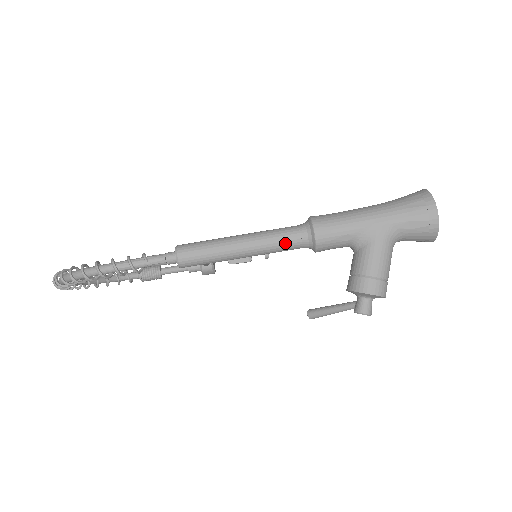
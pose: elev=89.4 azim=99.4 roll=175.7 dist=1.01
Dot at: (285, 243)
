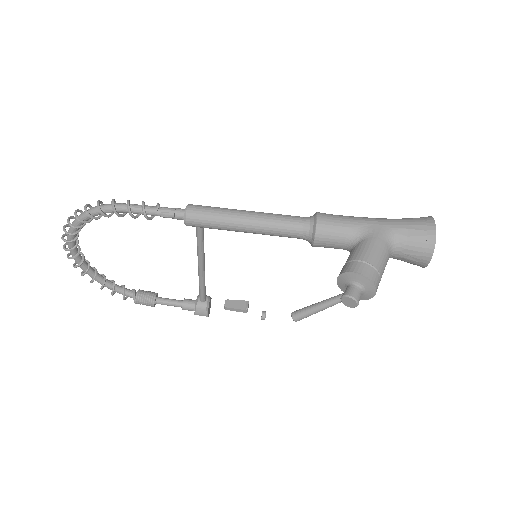
Dot at: (288, 223)
